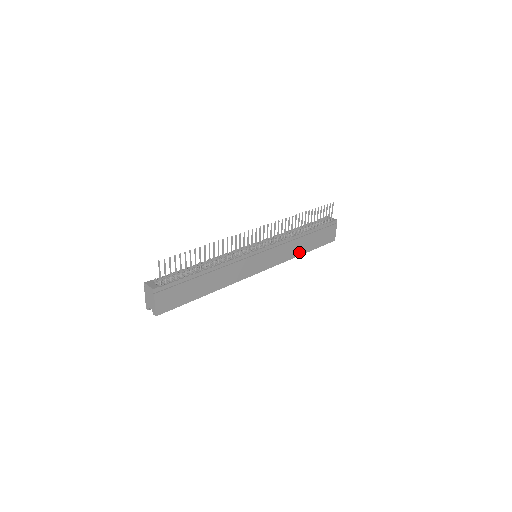
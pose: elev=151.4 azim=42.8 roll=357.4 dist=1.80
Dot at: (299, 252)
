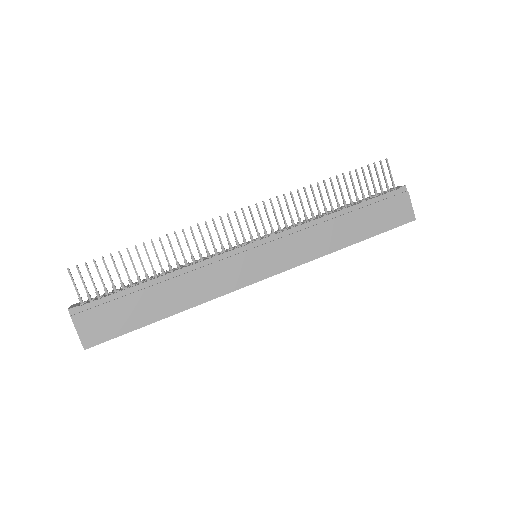
Dot at: (339, 243)
